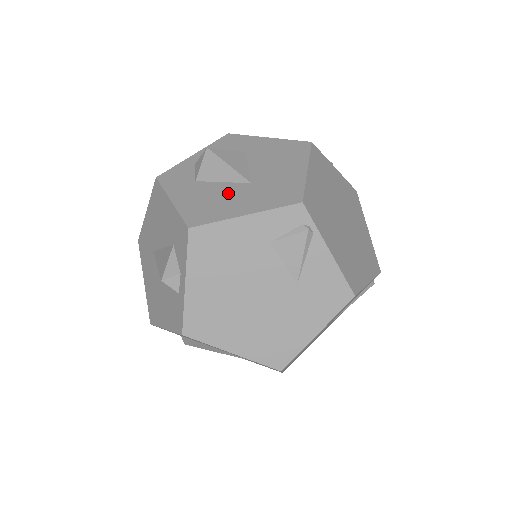
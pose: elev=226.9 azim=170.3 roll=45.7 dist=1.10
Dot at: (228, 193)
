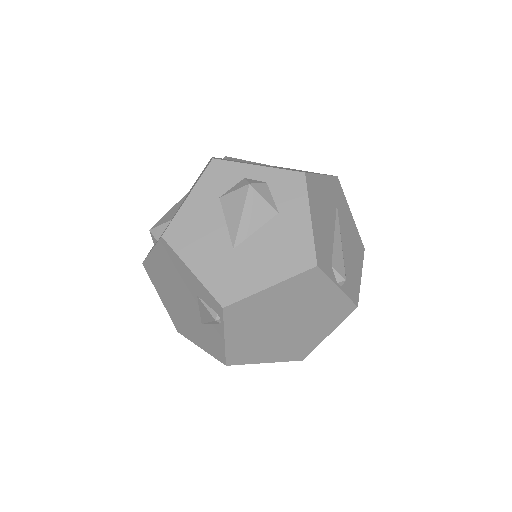
Dot at: (213, 238)
